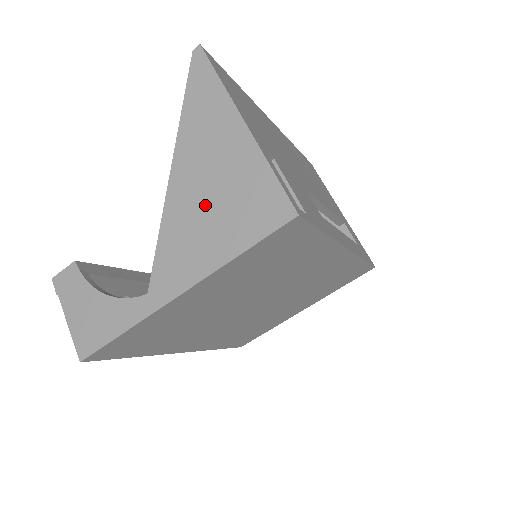
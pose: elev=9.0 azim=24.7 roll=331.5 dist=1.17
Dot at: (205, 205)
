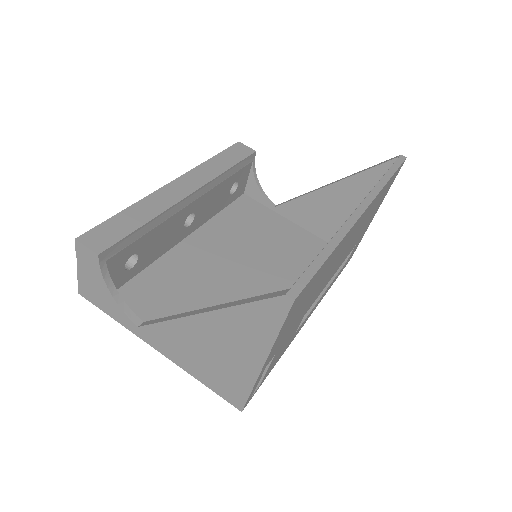
Dot at: (202, 351)
